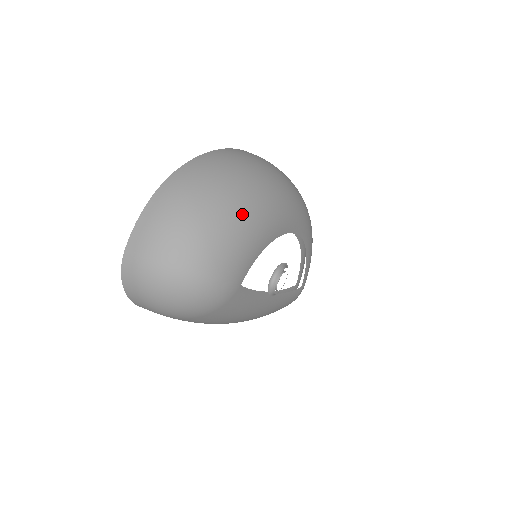
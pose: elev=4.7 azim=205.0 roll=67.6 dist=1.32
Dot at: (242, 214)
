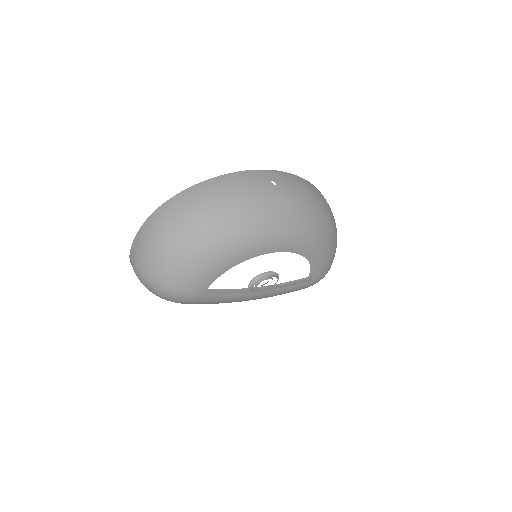
Dot at: (201, 248)
